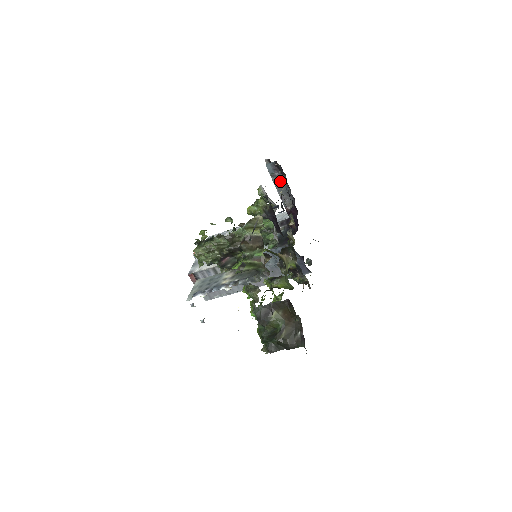
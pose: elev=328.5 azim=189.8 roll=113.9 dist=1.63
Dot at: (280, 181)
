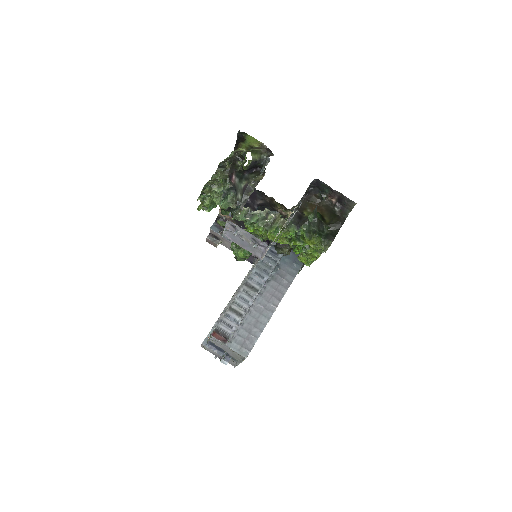
Dot at: occluded
